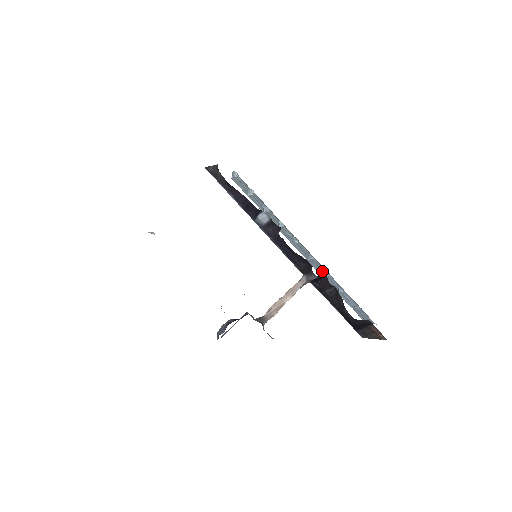
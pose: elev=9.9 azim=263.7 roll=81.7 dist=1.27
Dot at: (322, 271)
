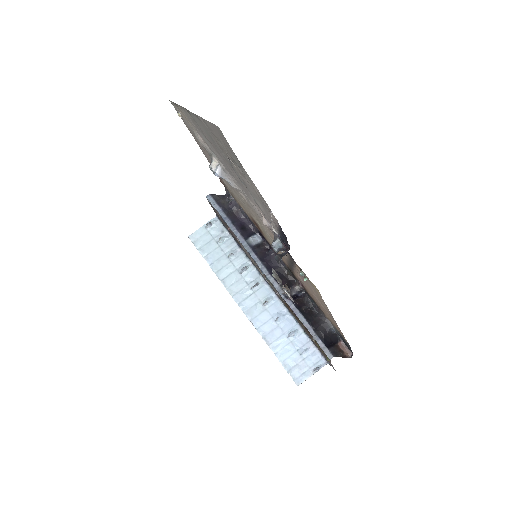
Dot at: (273, 319)
